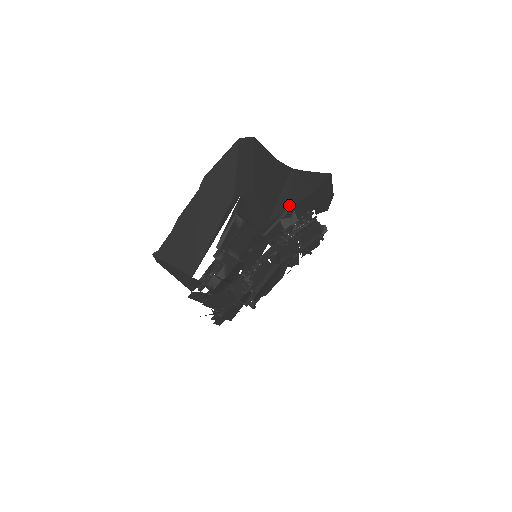
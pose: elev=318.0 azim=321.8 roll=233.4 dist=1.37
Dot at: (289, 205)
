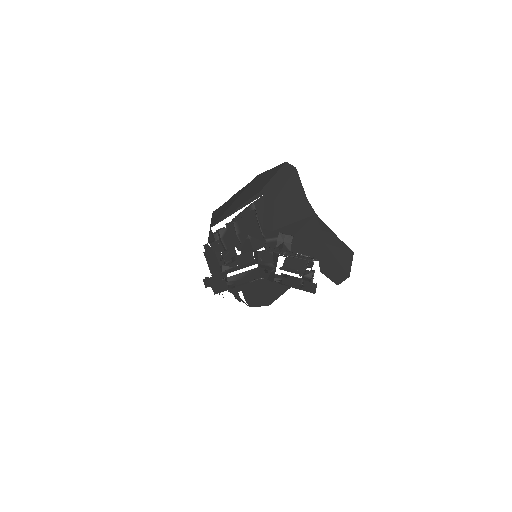
Dot at: (296, 234)
